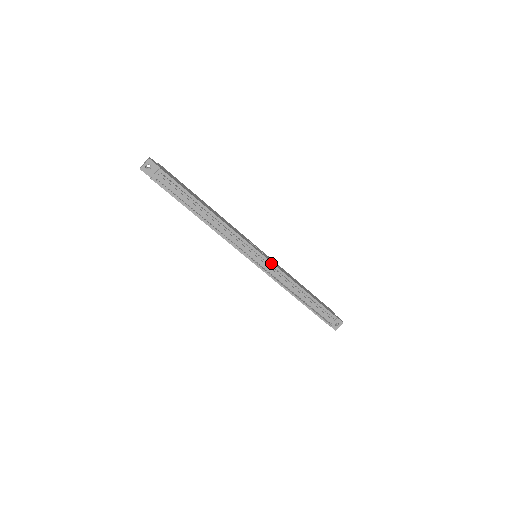
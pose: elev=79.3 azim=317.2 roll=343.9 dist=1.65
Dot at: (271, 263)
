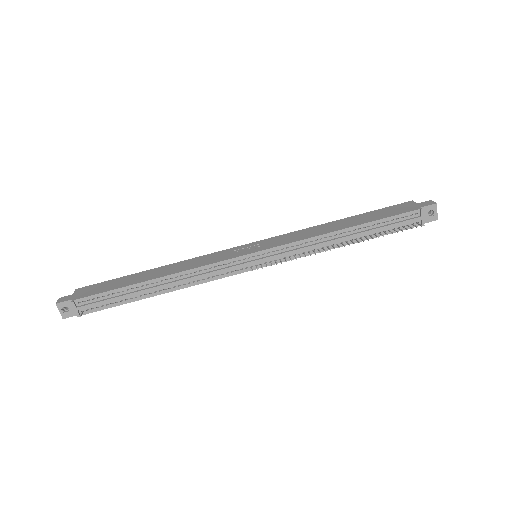
Dot at: (275, 248)
